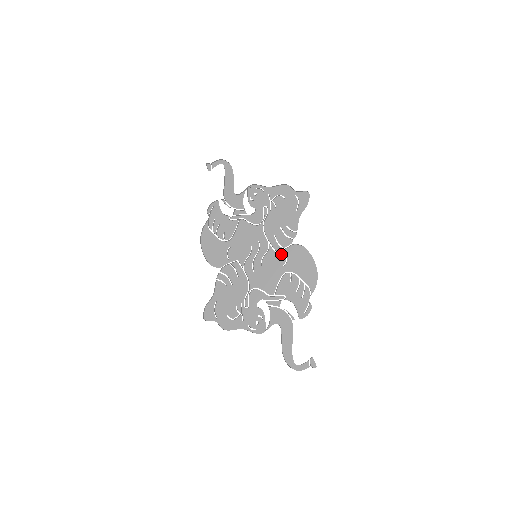
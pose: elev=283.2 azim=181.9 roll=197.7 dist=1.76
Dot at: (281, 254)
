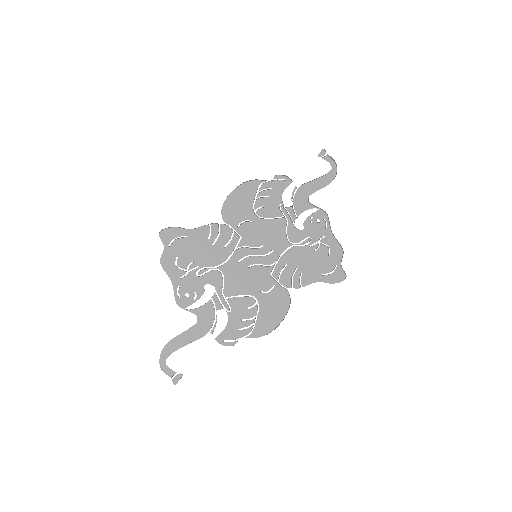
Dot at: (271, 282)
